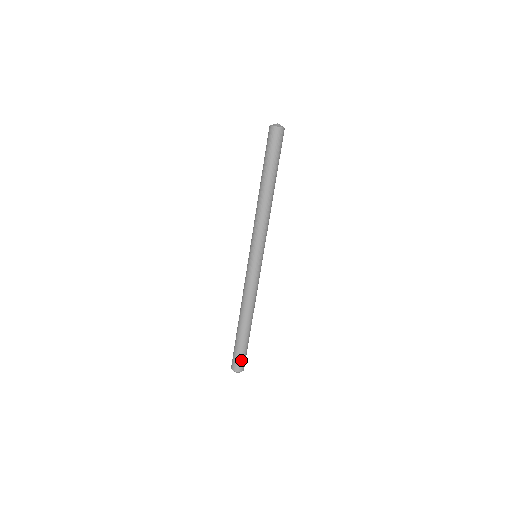
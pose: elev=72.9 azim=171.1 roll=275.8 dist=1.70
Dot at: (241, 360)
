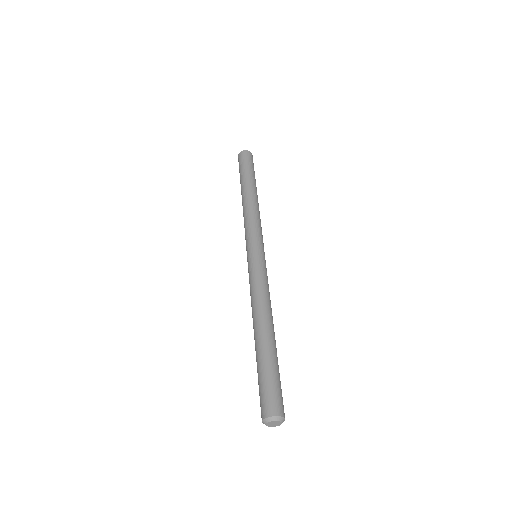
Dot at: (275, 393)
